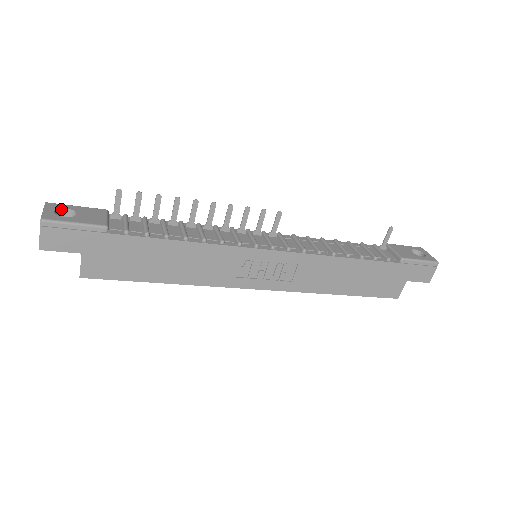
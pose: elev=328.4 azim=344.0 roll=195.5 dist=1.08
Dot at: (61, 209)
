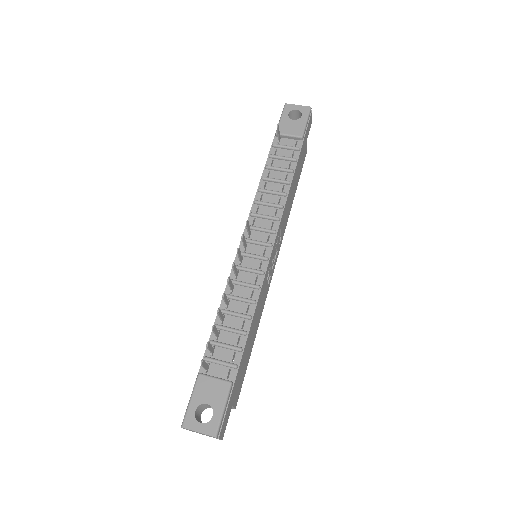
Dot at: (195, 416)
